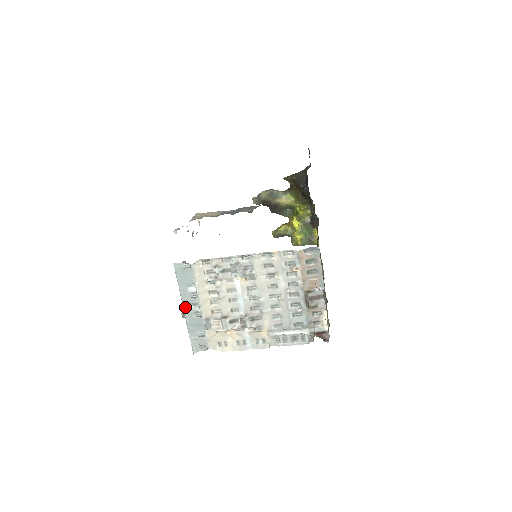
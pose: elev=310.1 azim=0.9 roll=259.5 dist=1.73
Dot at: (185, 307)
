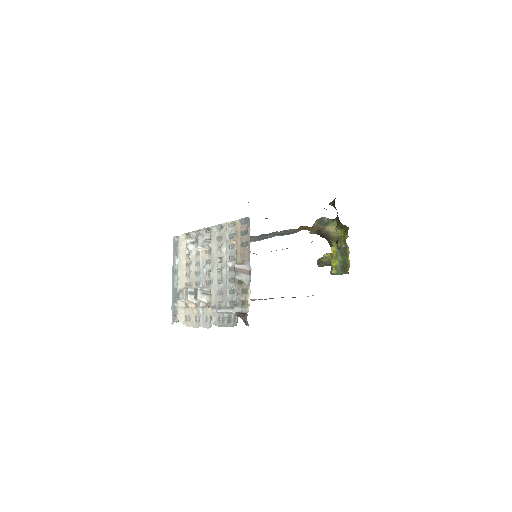
Dot at: (173, 278)
